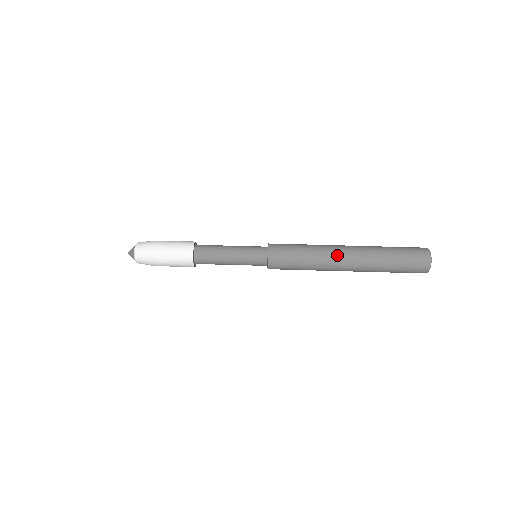
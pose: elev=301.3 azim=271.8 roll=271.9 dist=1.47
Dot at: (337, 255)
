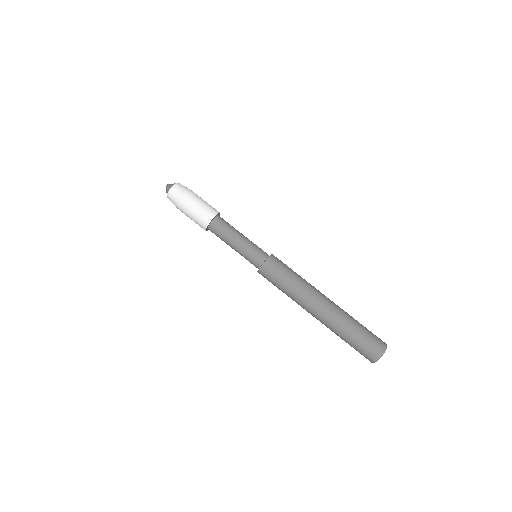
Dot at: (309, 307)
